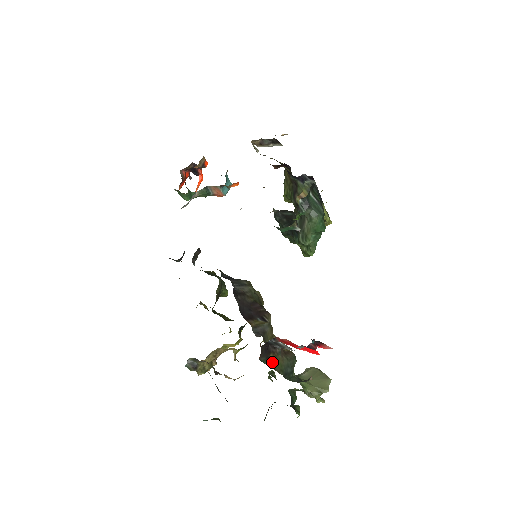
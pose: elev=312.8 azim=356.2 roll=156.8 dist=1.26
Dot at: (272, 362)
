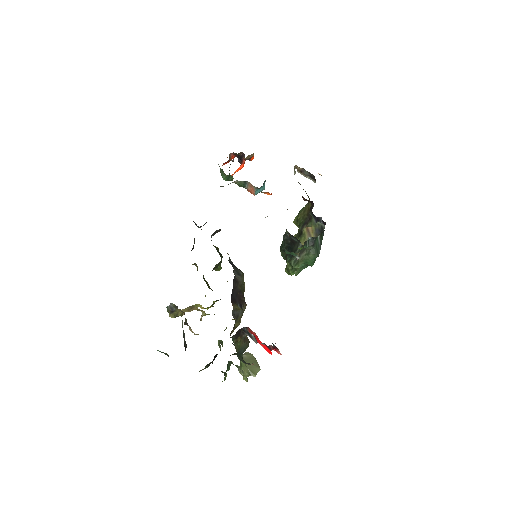
Dot at: (237, 342)
